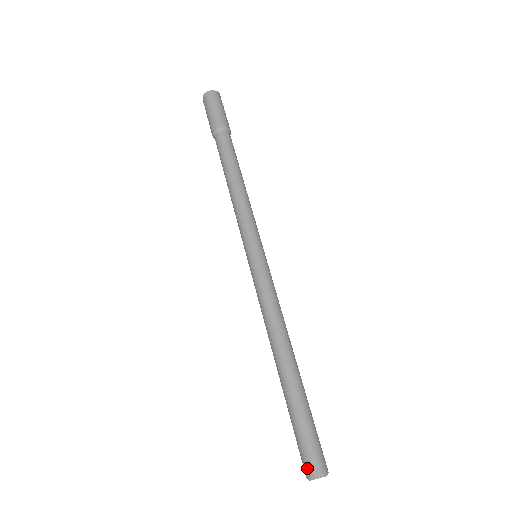
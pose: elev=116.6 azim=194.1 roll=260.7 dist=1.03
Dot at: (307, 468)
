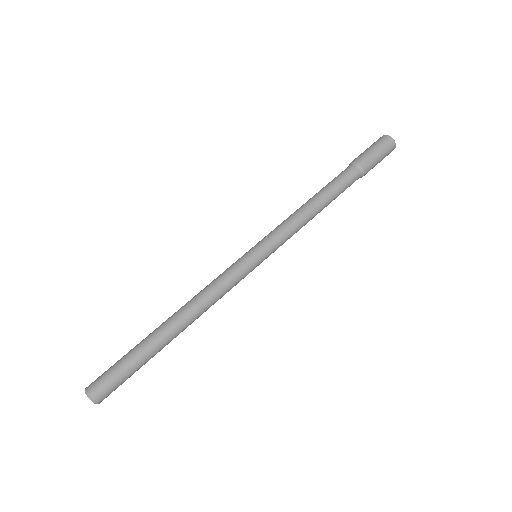
Dot at: (93, 384)
